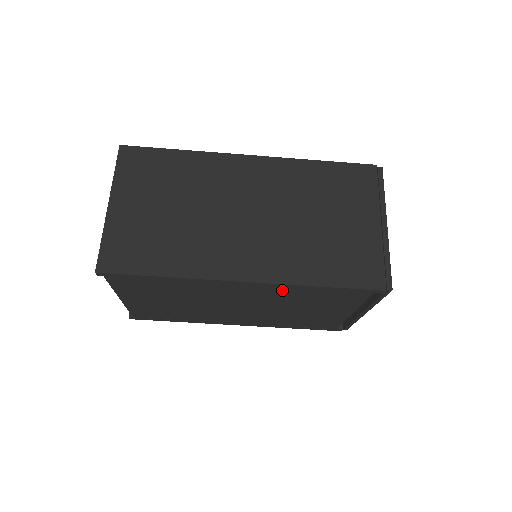
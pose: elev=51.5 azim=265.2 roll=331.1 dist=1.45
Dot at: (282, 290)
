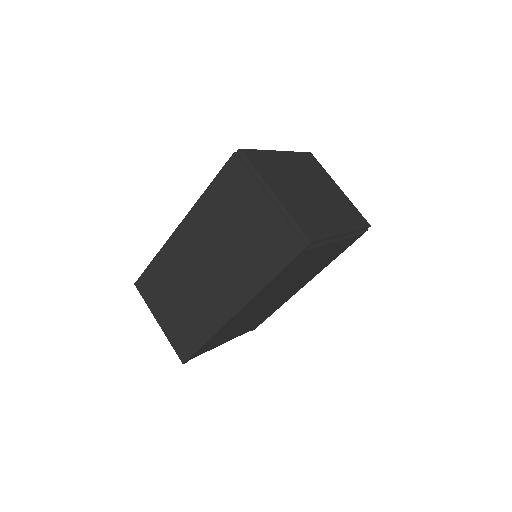
Dot at: (263, 293)
